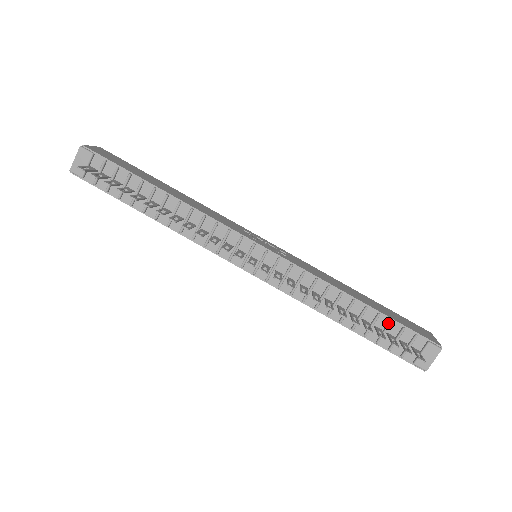
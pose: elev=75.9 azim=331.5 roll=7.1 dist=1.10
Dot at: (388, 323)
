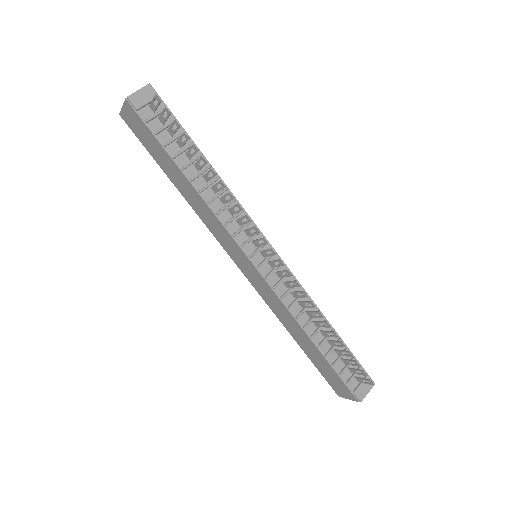
Dot at: (345, 349)
